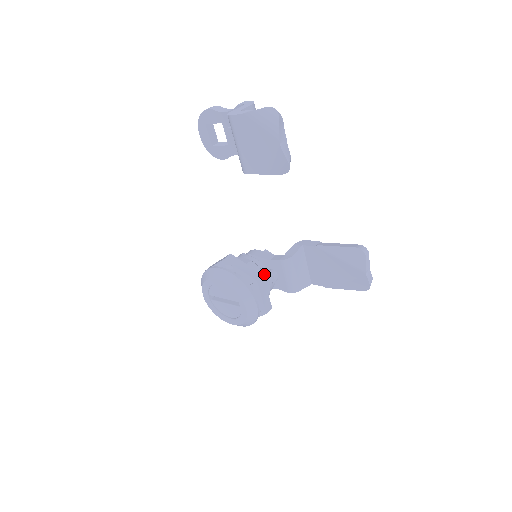
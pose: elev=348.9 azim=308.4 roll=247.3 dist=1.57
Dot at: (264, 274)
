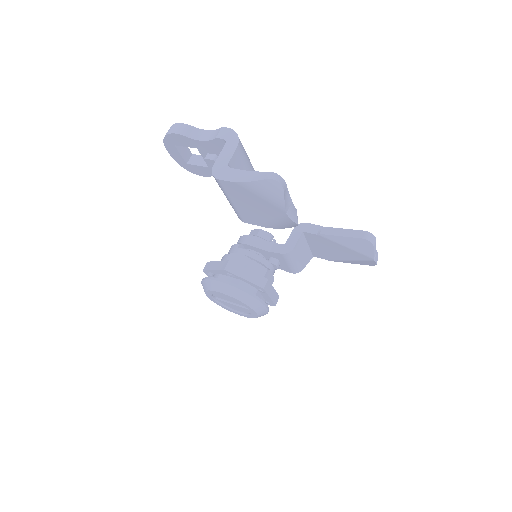
Dot at: (267, 270)
